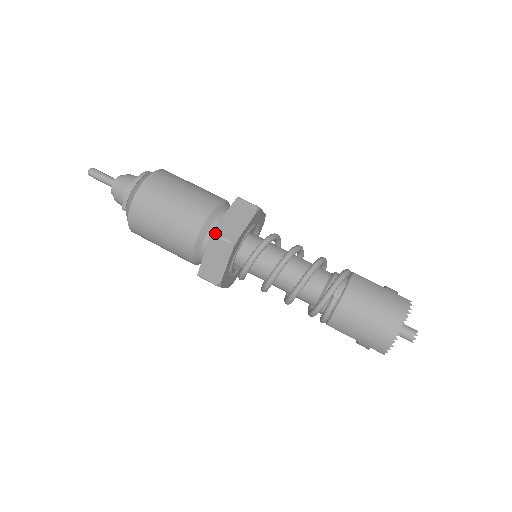
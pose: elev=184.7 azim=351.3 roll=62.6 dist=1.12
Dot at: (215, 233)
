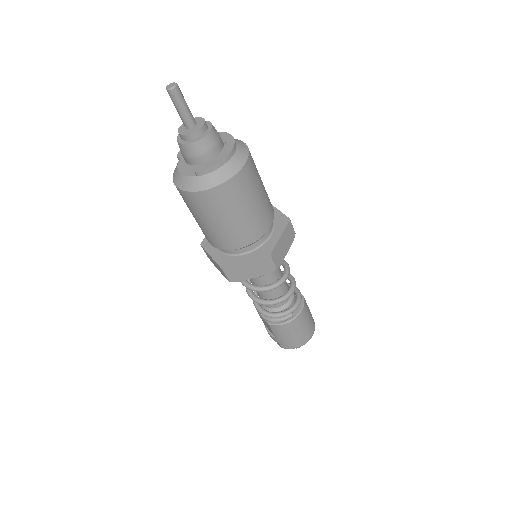
Dot at: (272, 257)
